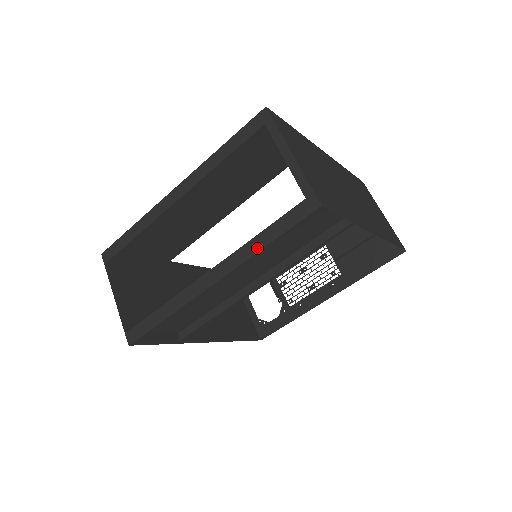
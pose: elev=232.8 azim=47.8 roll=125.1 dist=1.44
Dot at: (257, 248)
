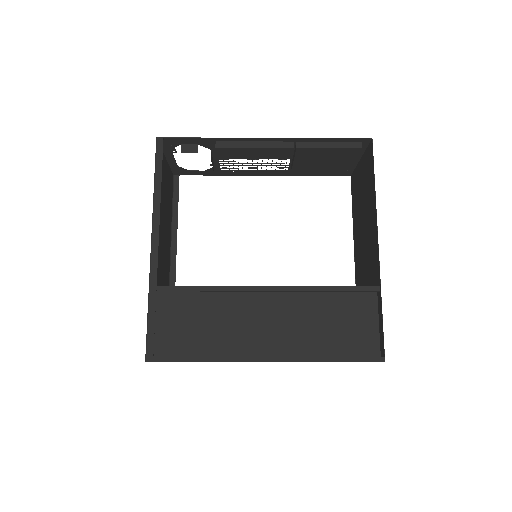
Dot at: occluded
